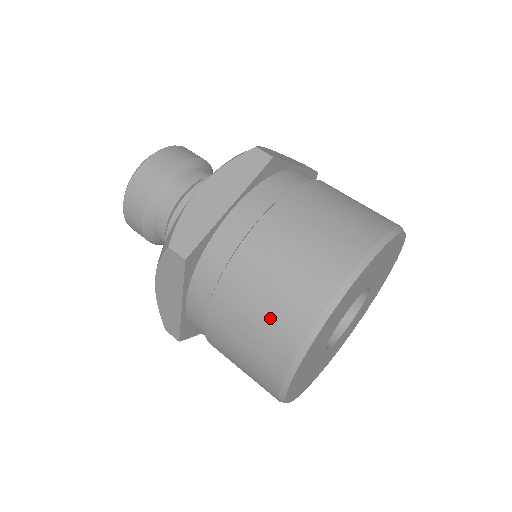
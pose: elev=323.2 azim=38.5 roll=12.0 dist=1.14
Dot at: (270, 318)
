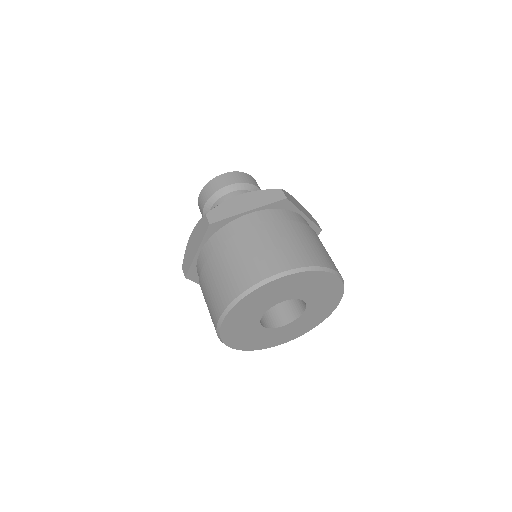
Dot at: (233, 274)
